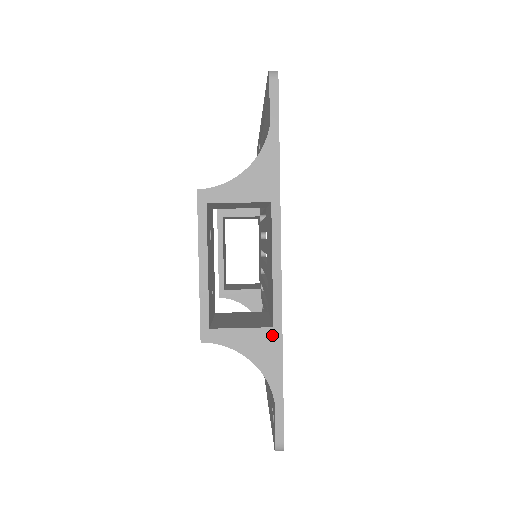
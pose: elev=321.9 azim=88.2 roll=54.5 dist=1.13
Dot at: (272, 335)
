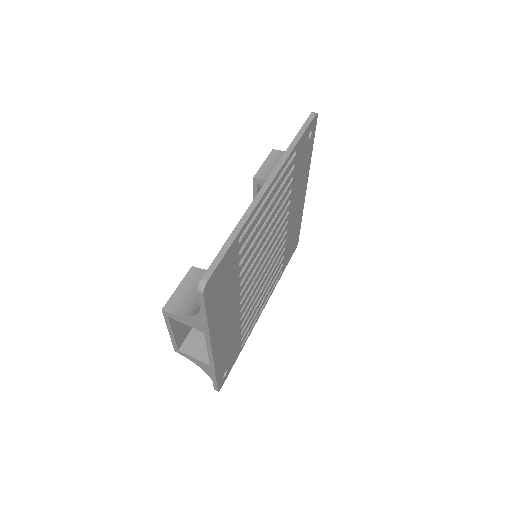
Dot at: (209, 367)
